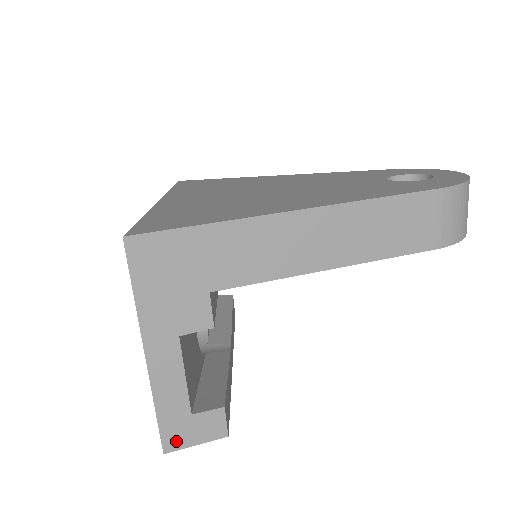
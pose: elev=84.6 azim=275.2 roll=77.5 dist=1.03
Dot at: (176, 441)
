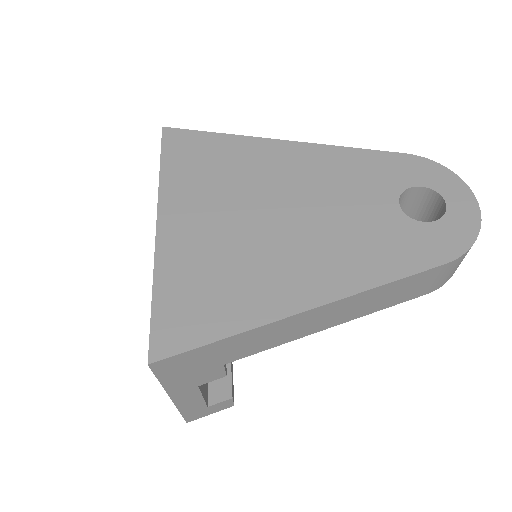
Dot at: (196, 417)
